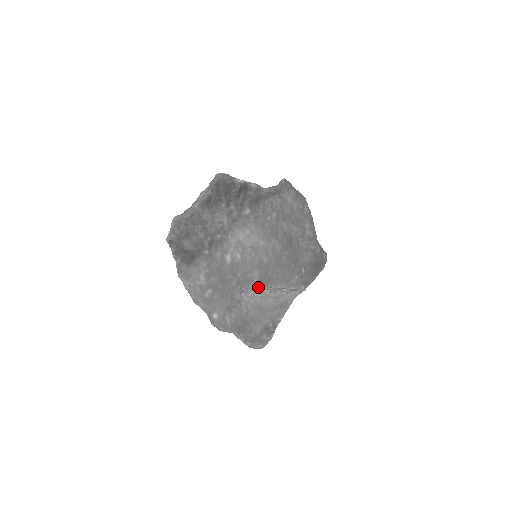
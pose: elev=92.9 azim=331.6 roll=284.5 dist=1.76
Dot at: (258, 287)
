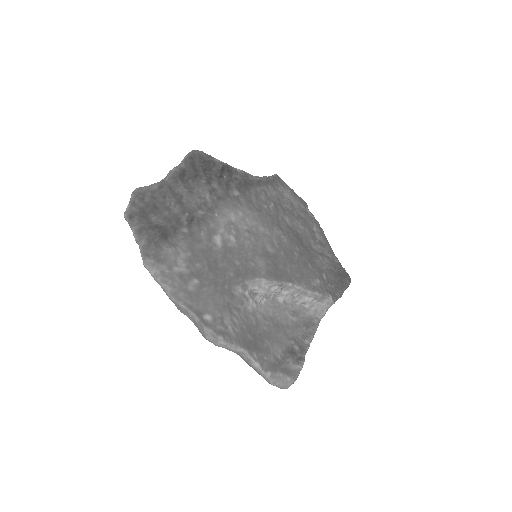
Dot at: (268, 281)
